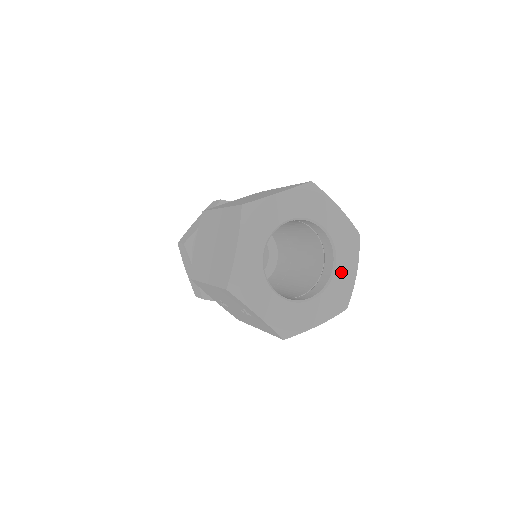
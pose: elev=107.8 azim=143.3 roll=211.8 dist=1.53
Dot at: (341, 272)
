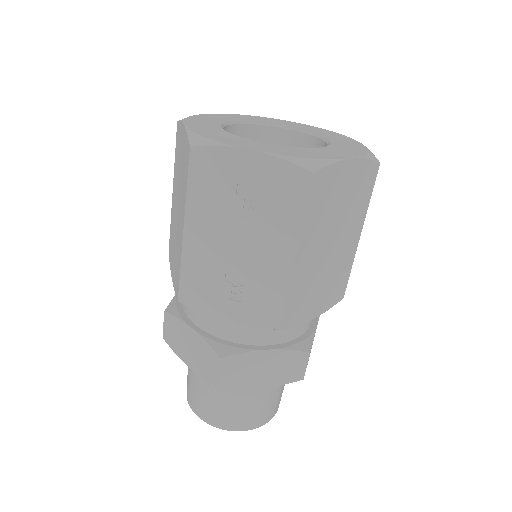
Dot at: (337, 140)
